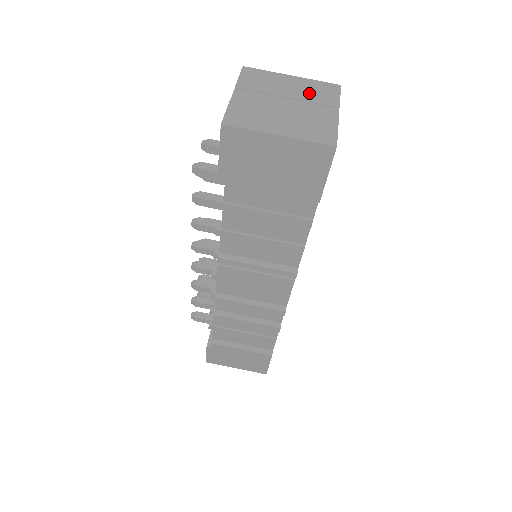
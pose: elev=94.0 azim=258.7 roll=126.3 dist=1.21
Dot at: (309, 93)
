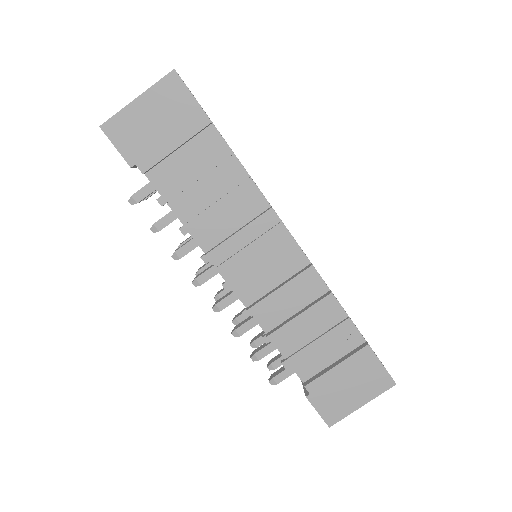
Dot at: occluded
